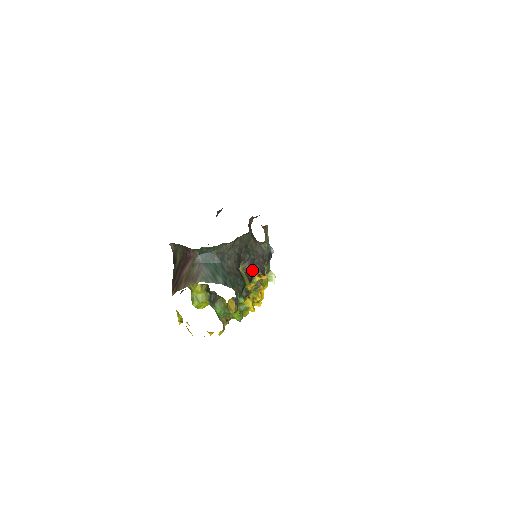
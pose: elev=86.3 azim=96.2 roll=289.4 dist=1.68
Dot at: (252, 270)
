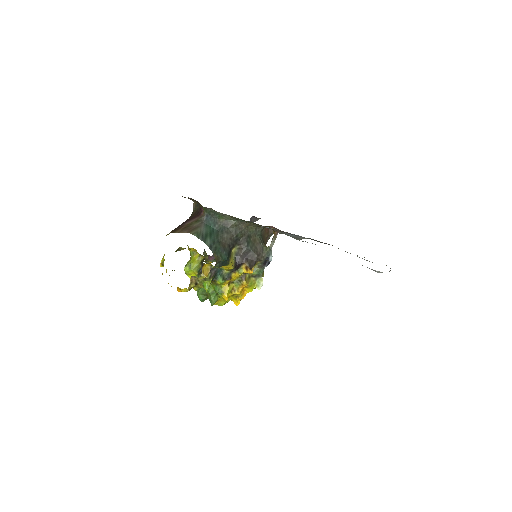
Dot at: (243, 259)
